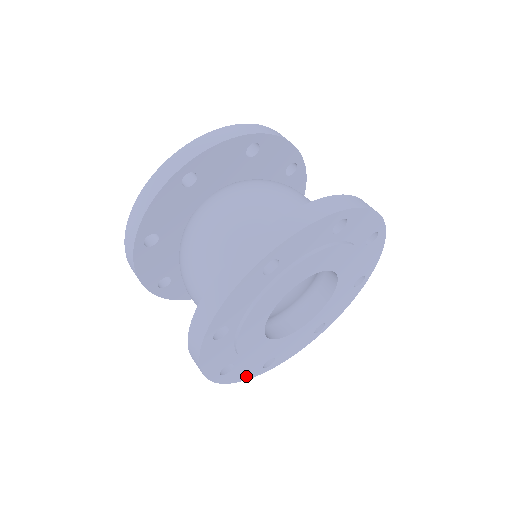
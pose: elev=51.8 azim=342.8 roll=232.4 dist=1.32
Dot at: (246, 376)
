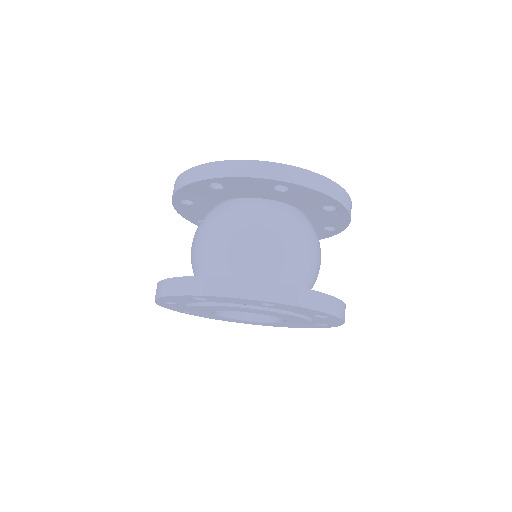
Dot at: (170, 308)
